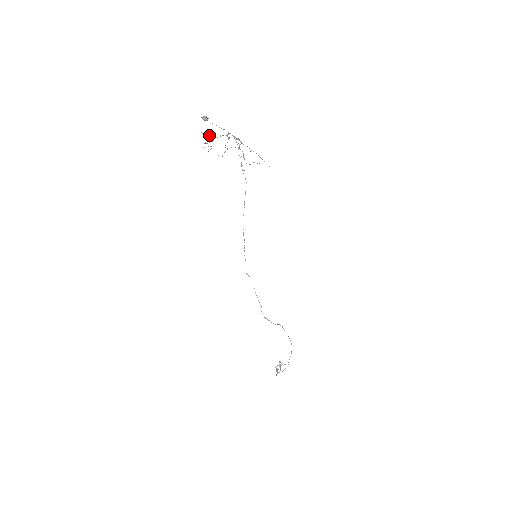
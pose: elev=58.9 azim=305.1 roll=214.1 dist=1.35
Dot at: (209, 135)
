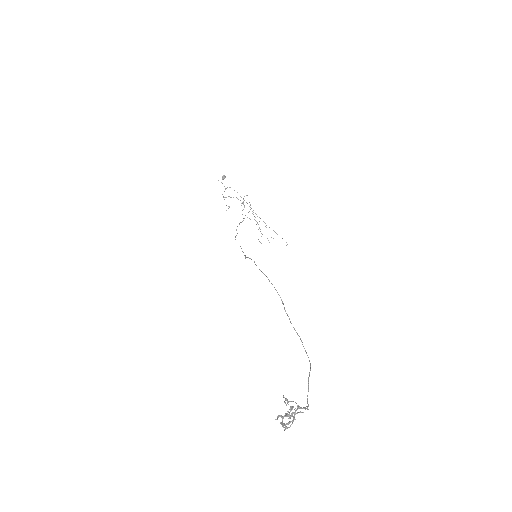
Dot at: occluded
